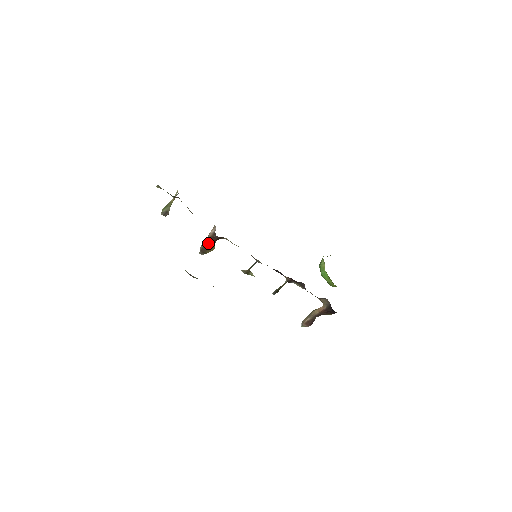
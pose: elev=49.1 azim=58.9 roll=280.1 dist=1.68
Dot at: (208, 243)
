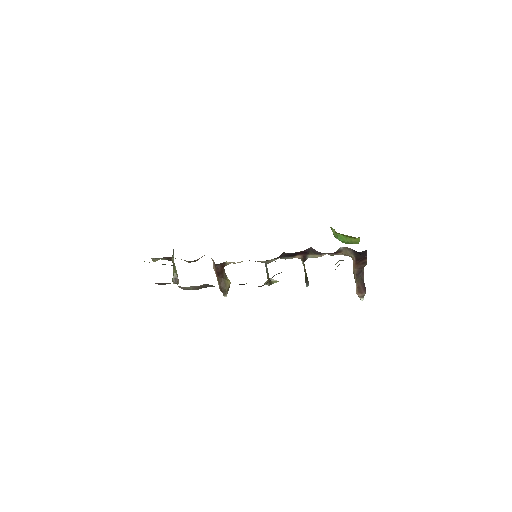
Dot at: (219, 279)
